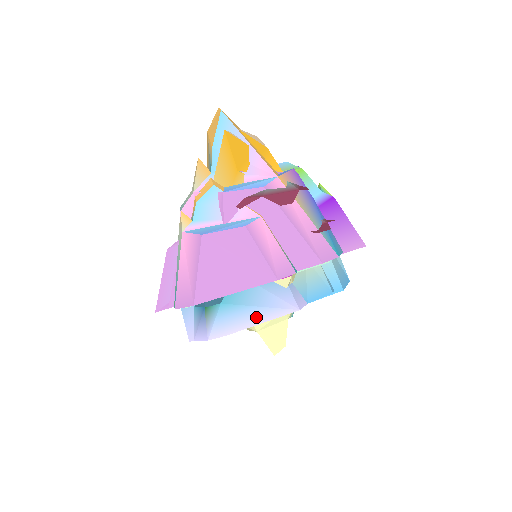
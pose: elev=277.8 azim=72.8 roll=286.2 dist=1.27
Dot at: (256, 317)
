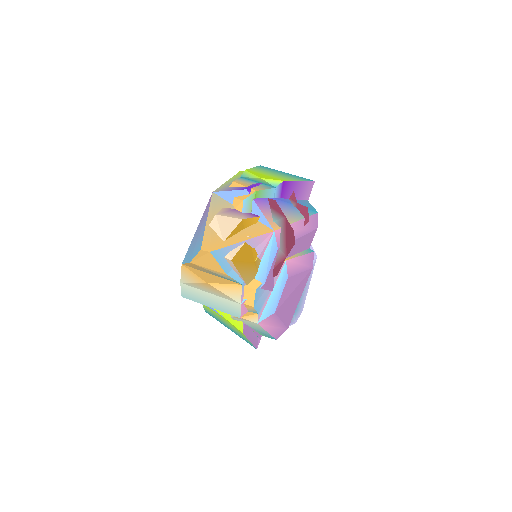
Dot at: (307, 288)
